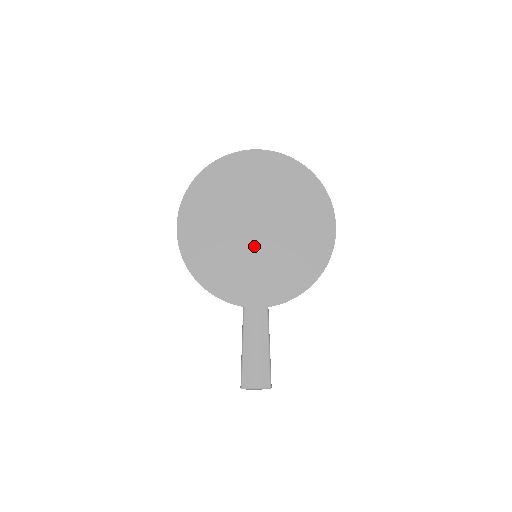
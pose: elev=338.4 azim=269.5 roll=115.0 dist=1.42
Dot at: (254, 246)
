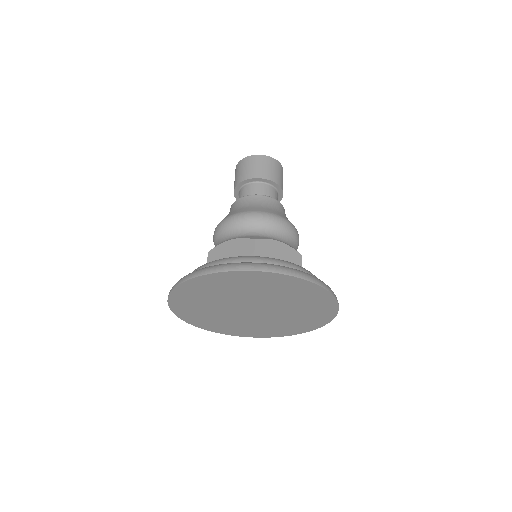
Dot at: (250, 317)
